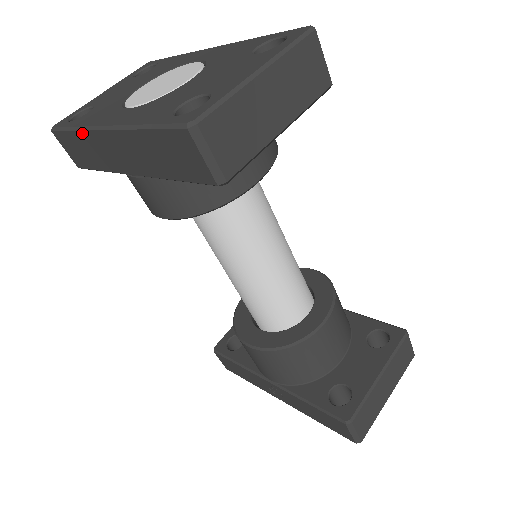
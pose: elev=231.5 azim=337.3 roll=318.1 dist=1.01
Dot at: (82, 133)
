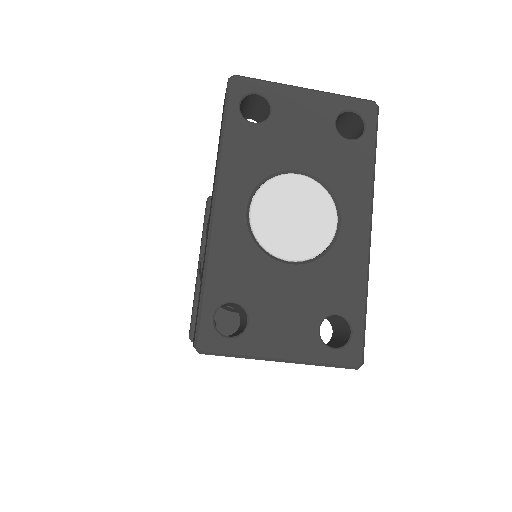
Dot at: (218, 155)
